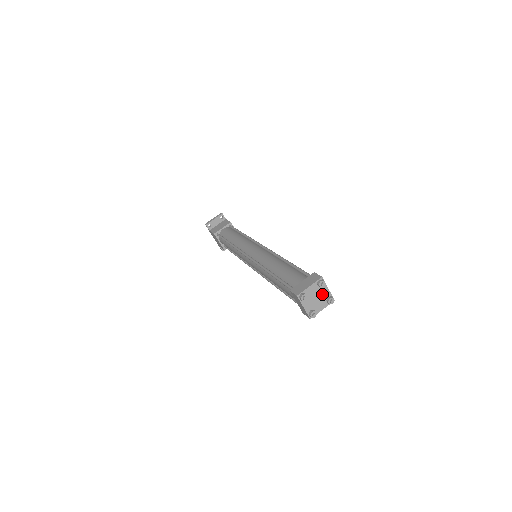
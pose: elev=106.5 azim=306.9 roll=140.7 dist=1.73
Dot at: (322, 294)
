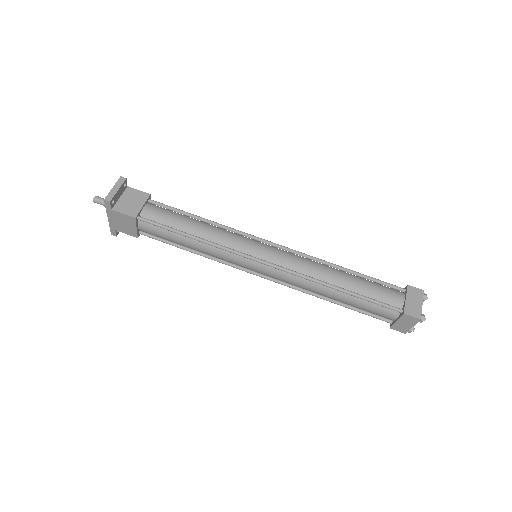
Dot at: occluded
